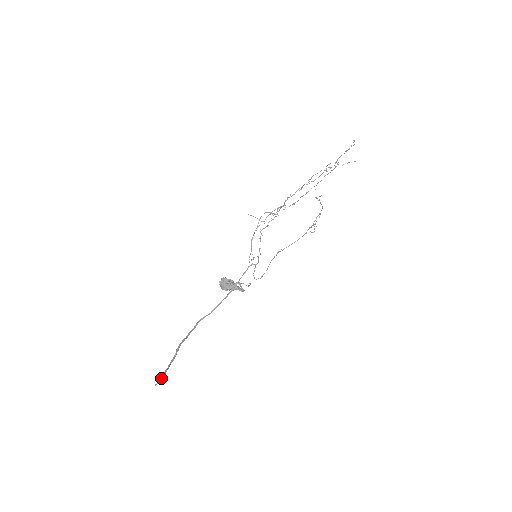
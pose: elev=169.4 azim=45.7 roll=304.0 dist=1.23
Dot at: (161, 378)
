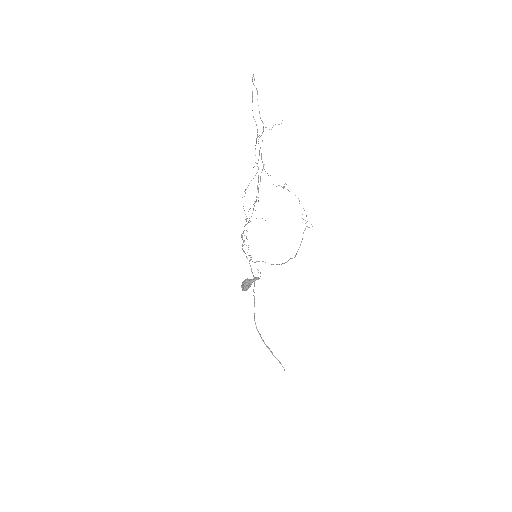
Dot at: occluded
